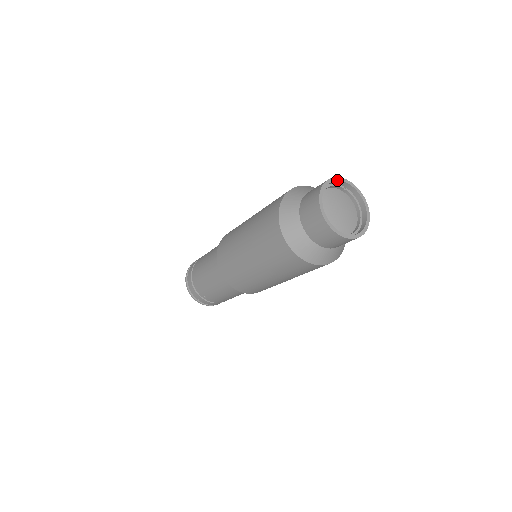
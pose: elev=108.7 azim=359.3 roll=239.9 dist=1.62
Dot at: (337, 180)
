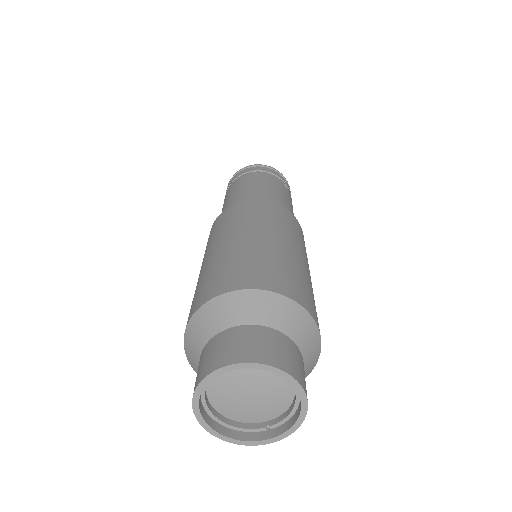
Dot at: (205, 384)
